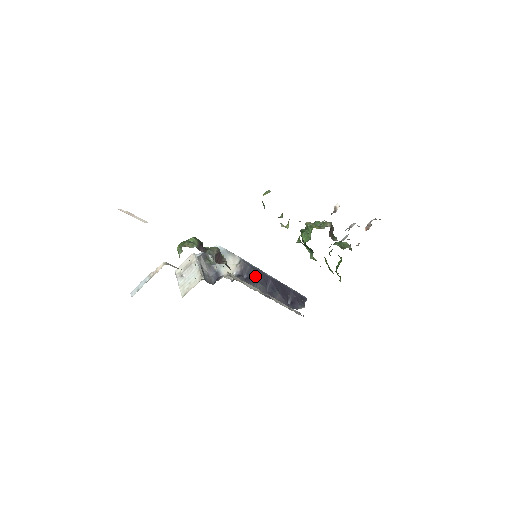
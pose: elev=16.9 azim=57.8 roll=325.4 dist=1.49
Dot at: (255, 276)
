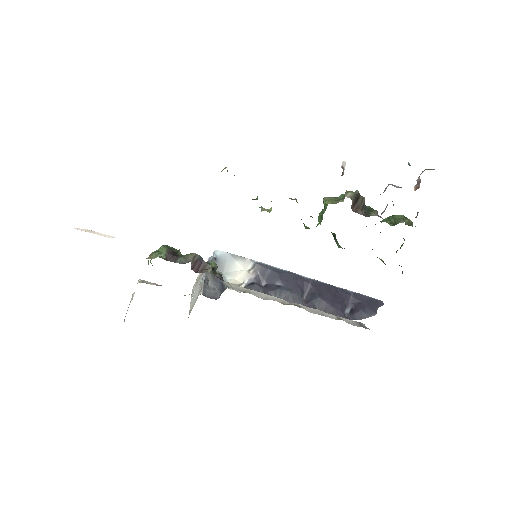
Dot at: (280, 281)
